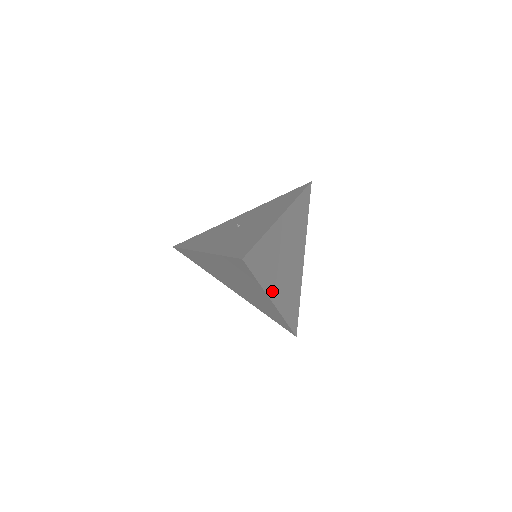
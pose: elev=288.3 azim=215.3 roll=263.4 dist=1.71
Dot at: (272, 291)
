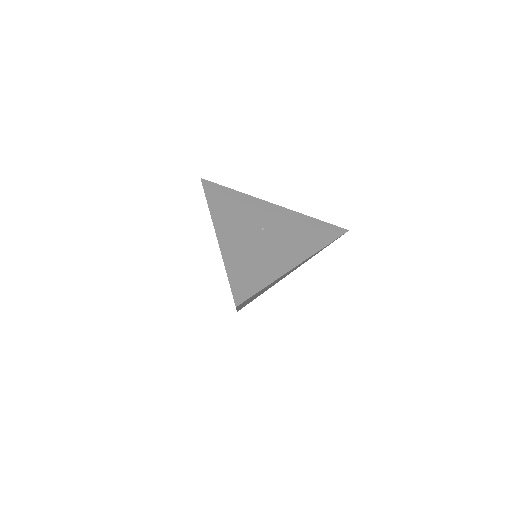
Dot at: occluded
